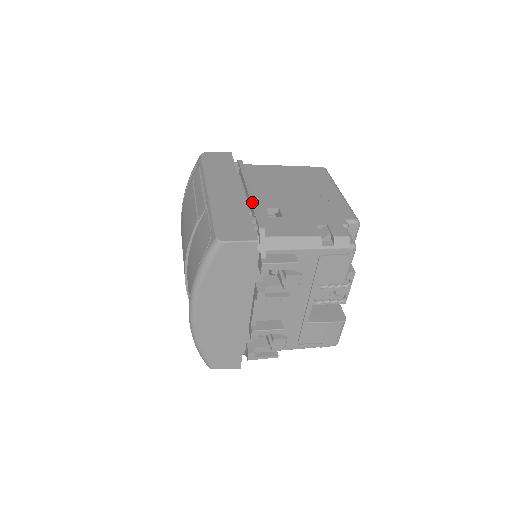
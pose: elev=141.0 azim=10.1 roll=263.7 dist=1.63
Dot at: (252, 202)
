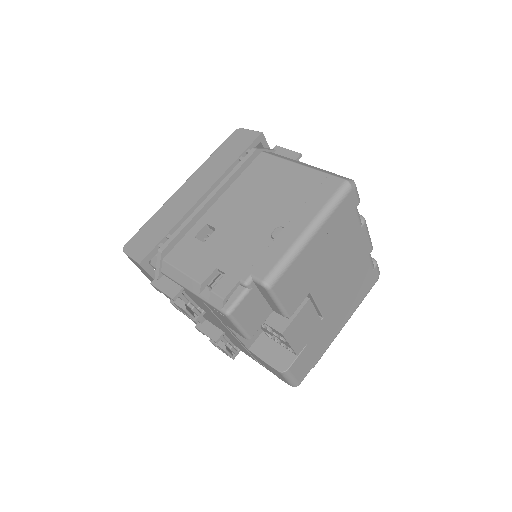
Dot at: (191, 215)
